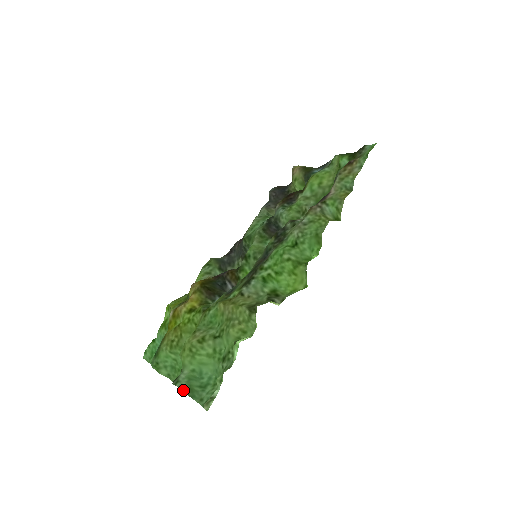
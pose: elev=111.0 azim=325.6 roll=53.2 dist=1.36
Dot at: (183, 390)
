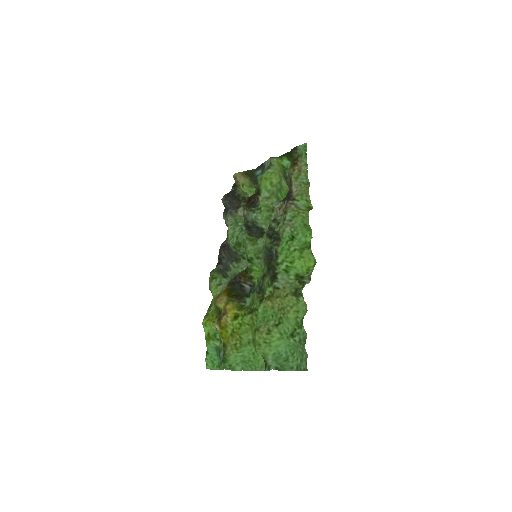
Dot at: (277, 369)
